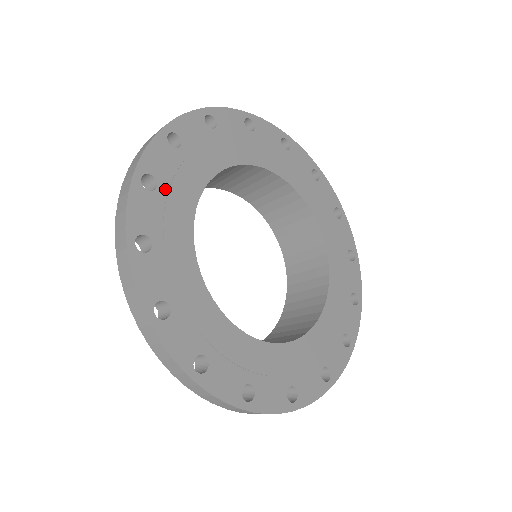
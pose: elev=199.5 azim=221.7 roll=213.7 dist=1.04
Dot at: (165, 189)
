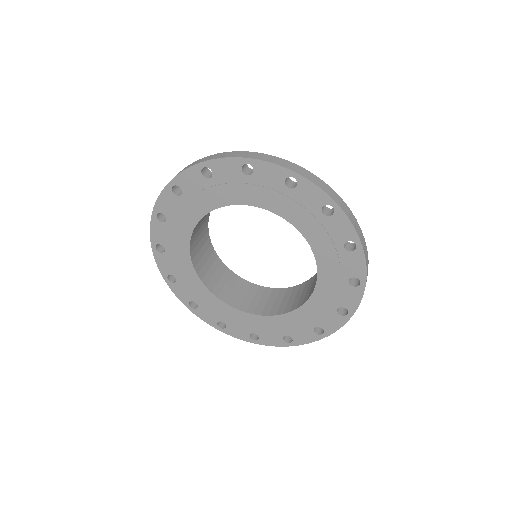
Dot at: (214, 183)
